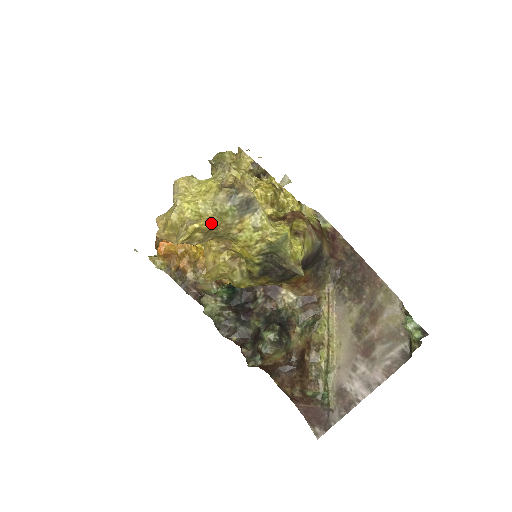
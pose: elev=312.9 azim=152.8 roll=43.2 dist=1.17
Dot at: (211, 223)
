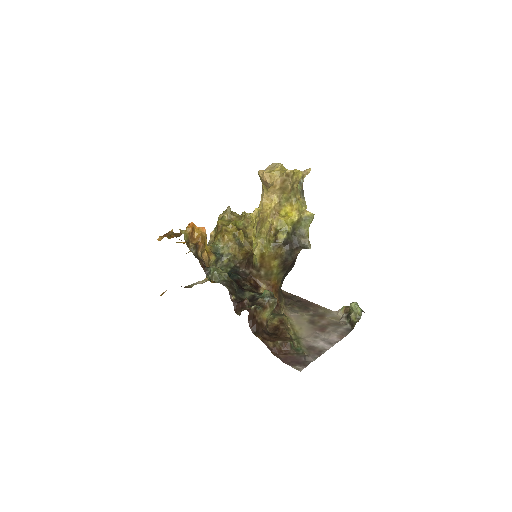
Dot at: (300, 178)
